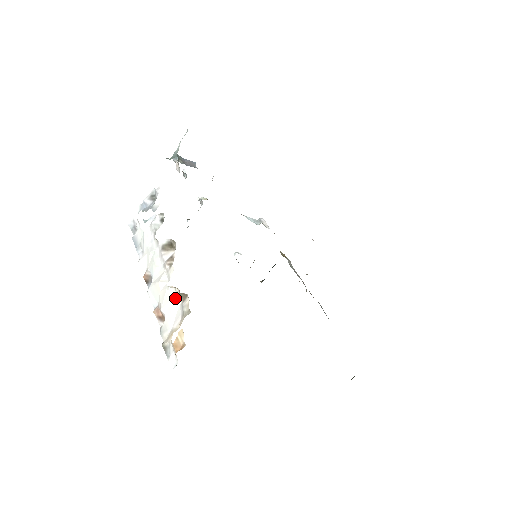
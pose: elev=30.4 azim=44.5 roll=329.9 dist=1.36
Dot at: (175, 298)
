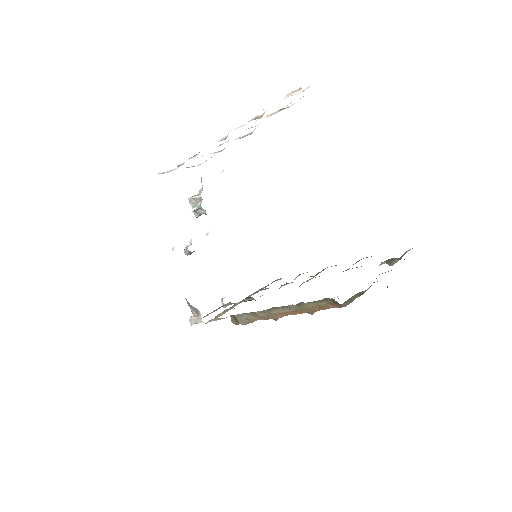
Dot at: (272, 114)
